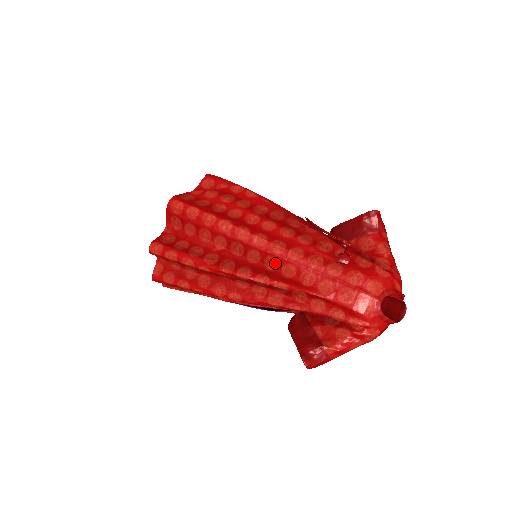
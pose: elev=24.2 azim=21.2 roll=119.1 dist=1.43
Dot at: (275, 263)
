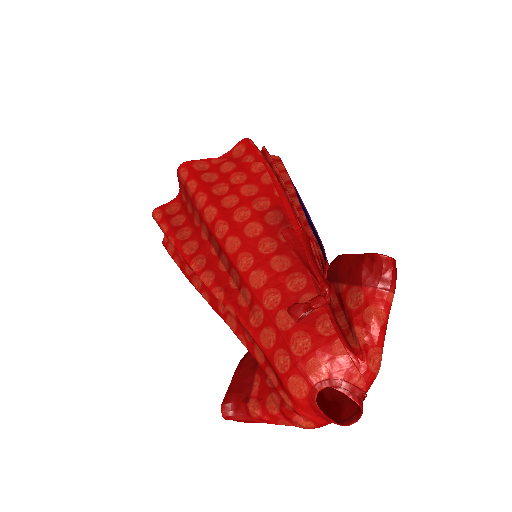
Dot at: (237, 280)
